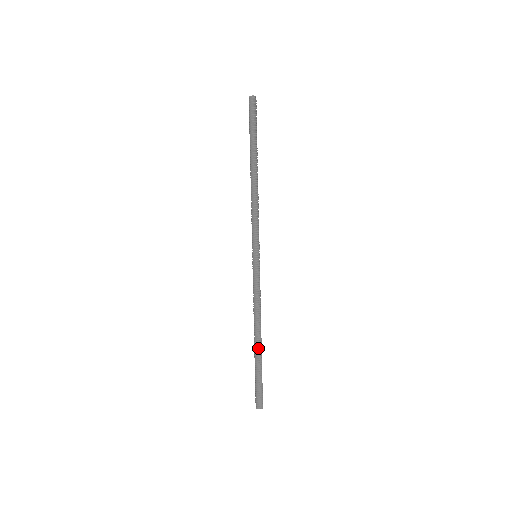
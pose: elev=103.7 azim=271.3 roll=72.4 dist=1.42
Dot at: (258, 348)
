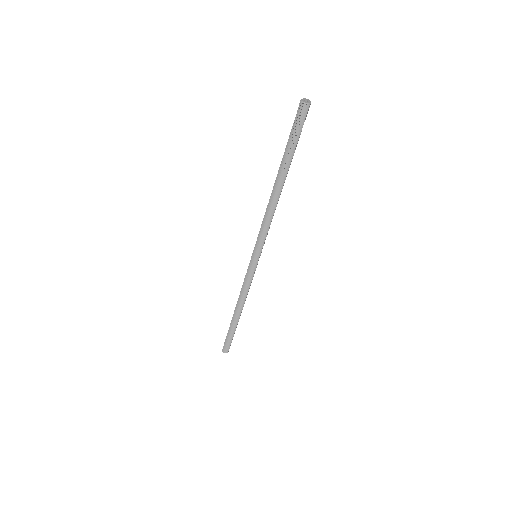
Dot at: (235, 320)
